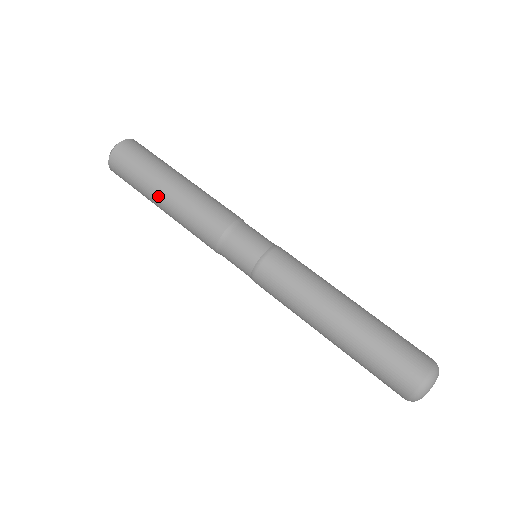
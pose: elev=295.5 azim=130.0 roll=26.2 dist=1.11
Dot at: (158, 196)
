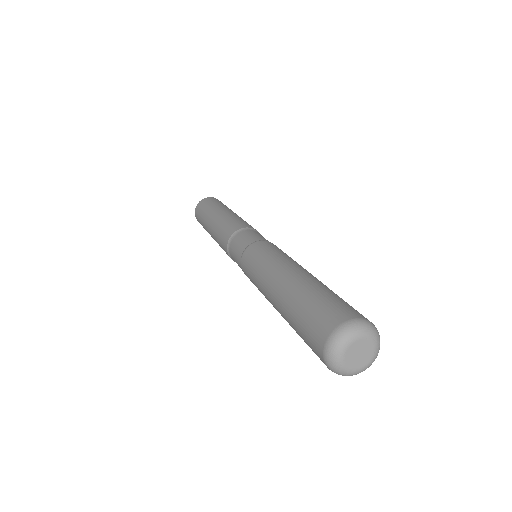
Dot at: (219, 211)
